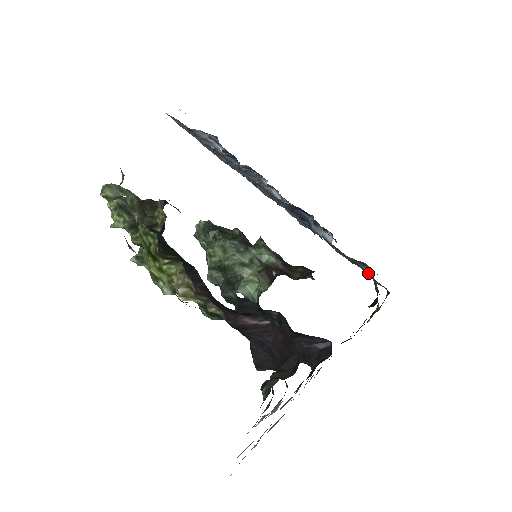
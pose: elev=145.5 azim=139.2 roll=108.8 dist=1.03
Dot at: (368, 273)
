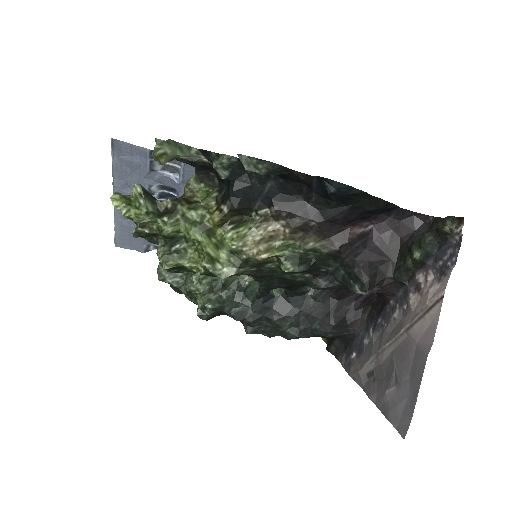
Dot at: occluded
